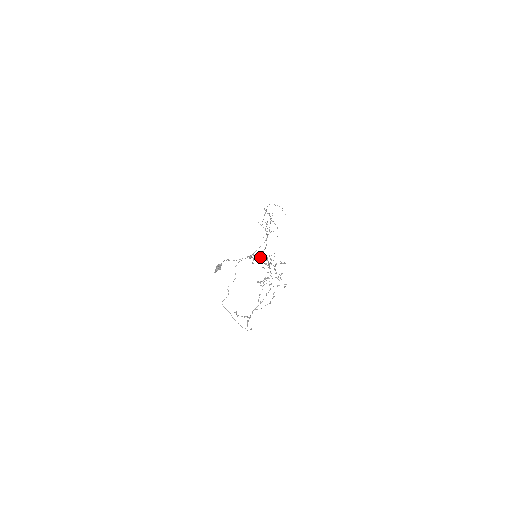
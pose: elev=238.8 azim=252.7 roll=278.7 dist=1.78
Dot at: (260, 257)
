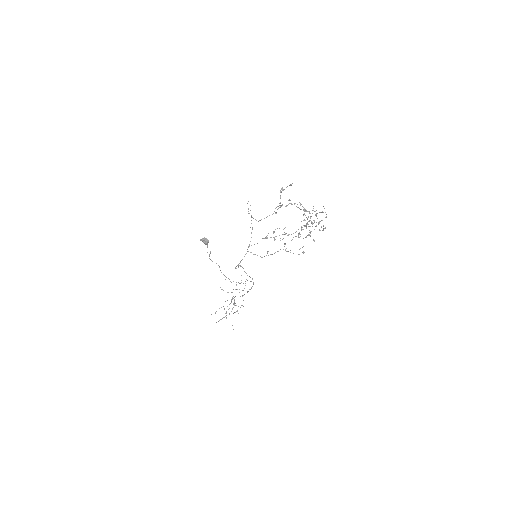
Dot at: occluded
